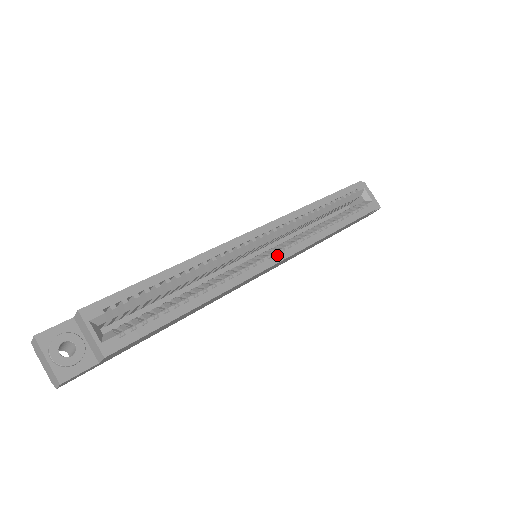
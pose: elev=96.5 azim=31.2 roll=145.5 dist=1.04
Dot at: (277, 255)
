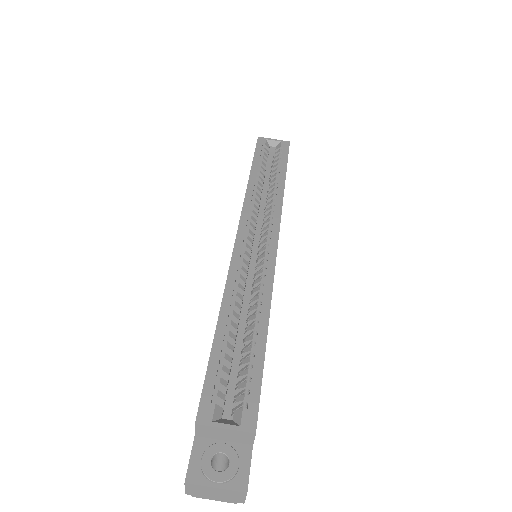
Dot at: (271, 237)
